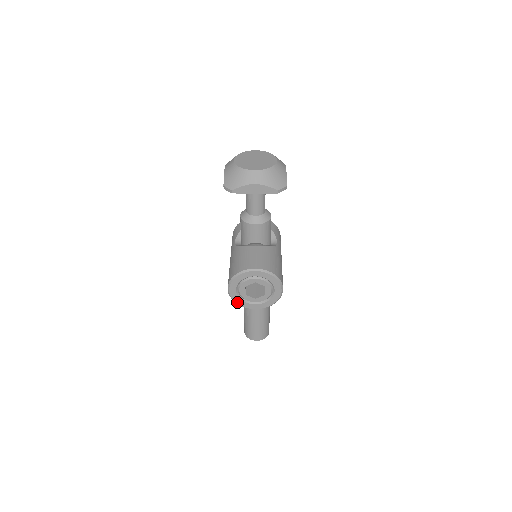
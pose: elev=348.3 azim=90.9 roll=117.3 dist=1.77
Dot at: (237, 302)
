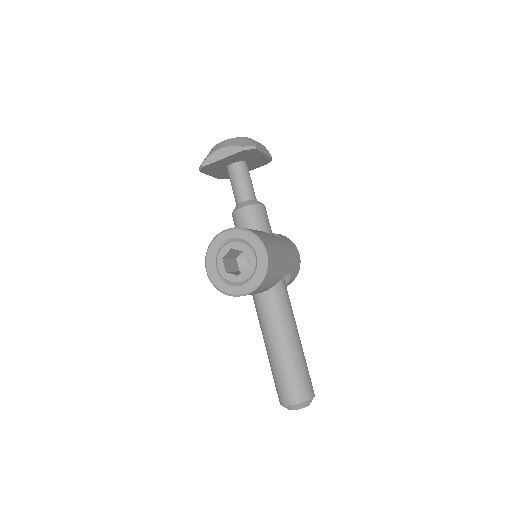
Dot at: (219, 288)
